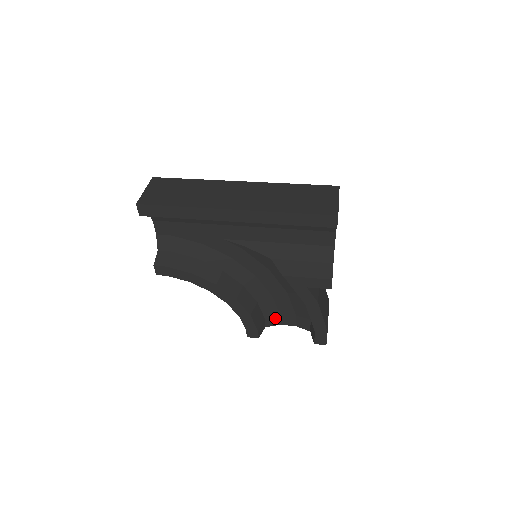
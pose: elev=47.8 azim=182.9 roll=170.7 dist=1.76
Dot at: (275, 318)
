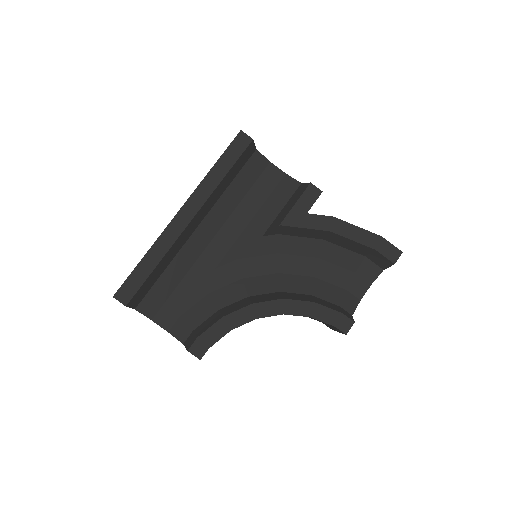
Dot at: (346, 297)
